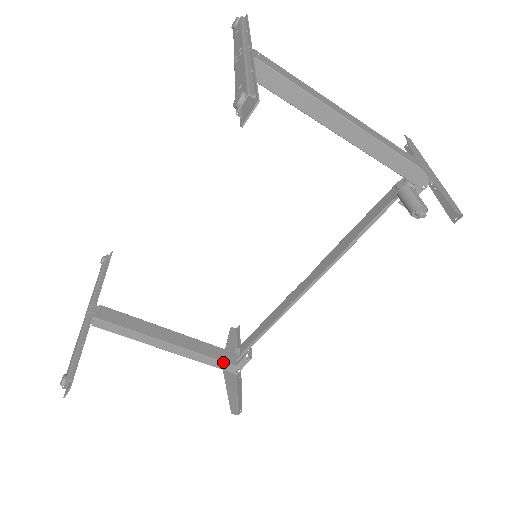
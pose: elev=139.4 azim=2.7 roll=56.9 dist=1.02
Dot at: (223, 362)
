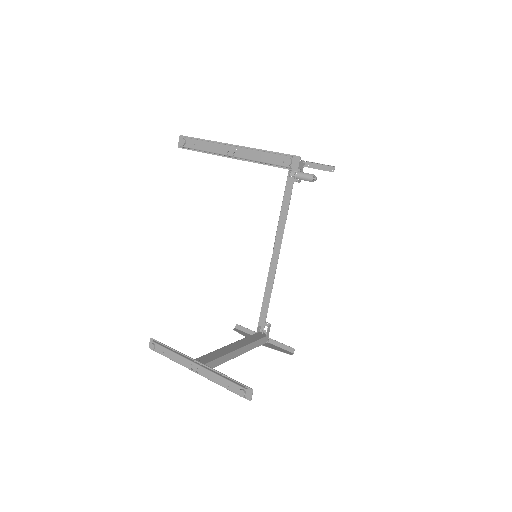
Dot at: (261, 339)
